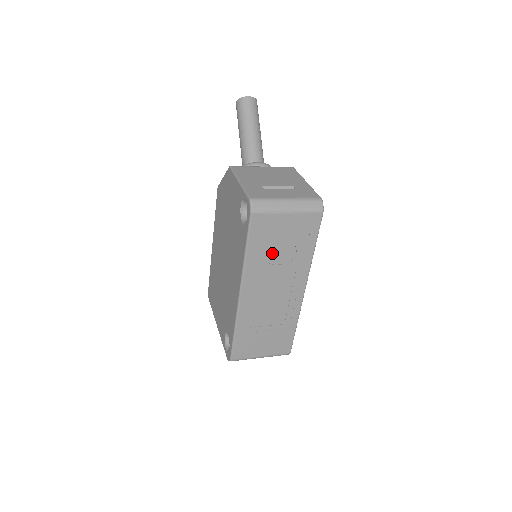
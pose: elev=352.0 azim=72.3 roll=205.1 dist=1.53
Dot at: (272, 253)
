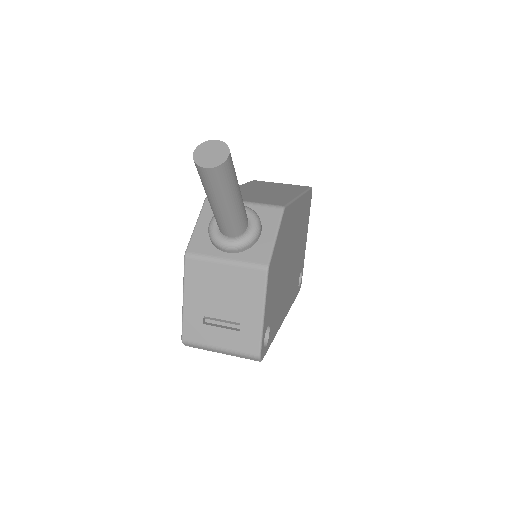
Dot at: occluded
